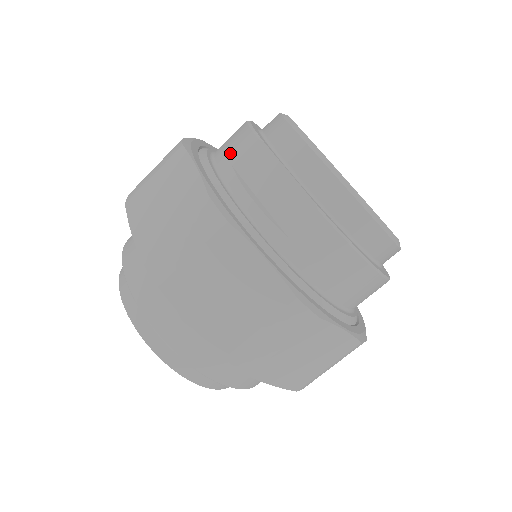
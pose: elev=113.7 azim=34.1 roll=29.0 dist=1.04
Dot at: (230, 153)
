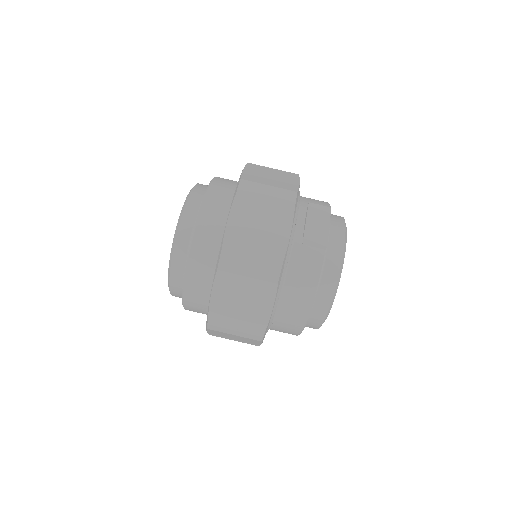
Dot at: (312, 200)
